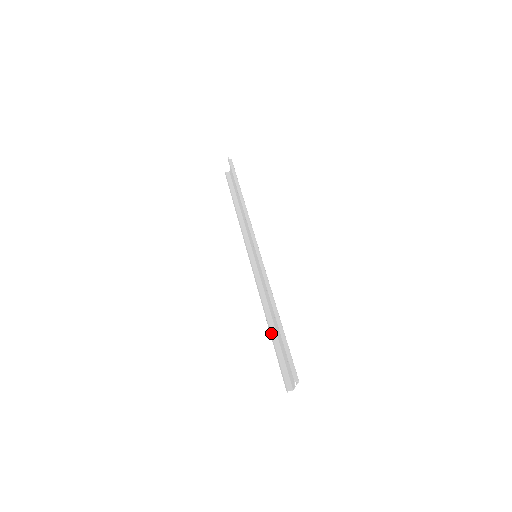
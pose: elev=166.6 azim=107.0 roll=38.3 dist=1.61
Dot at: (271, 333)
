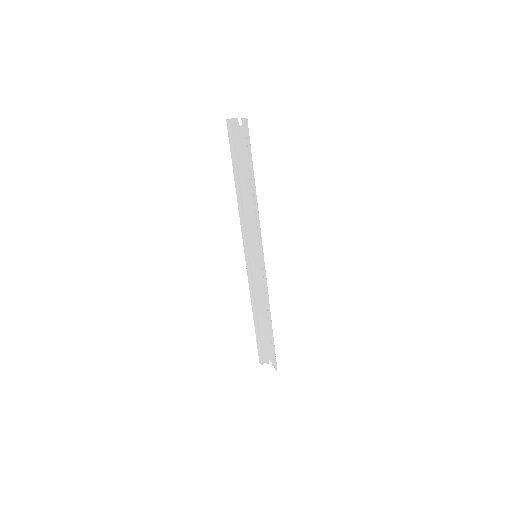
Dot at: (256, 324)
